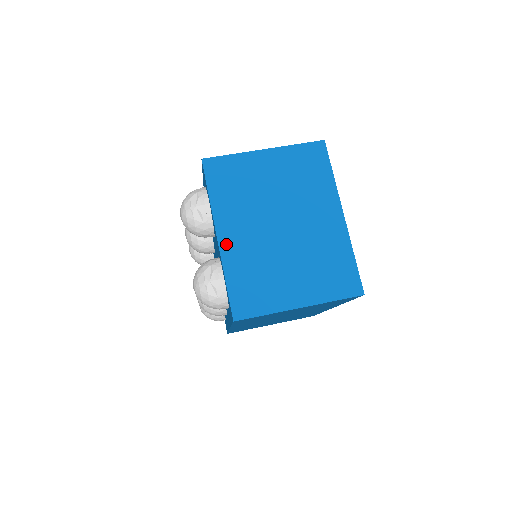
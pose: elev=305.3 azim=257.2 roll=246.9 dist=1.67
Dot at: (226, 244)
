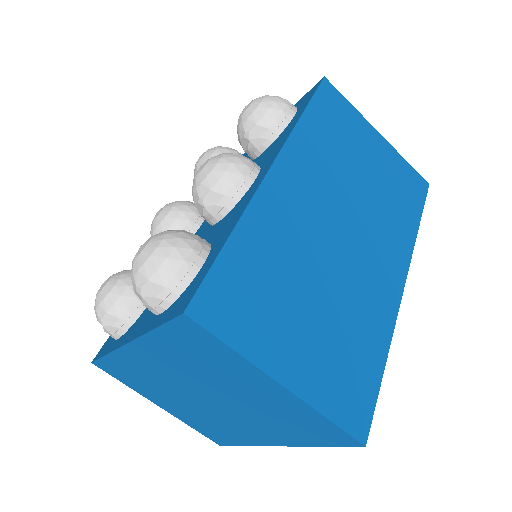
Dot at: (132, 353)
